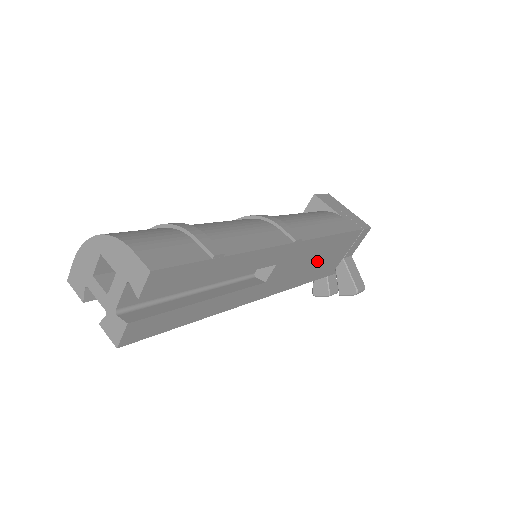
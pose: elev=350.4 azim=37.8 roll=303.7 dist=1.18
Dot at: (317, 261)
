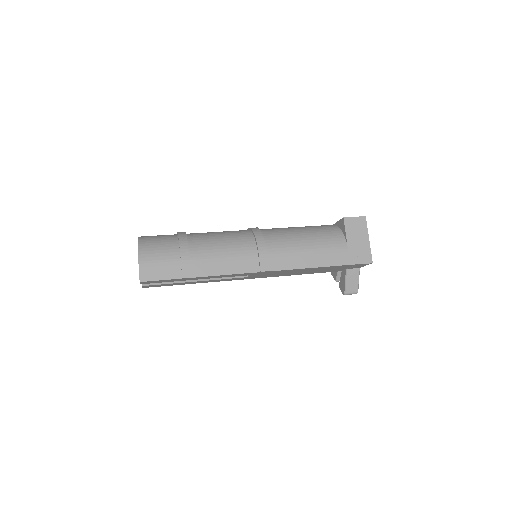
Dot at: (306, 271)
